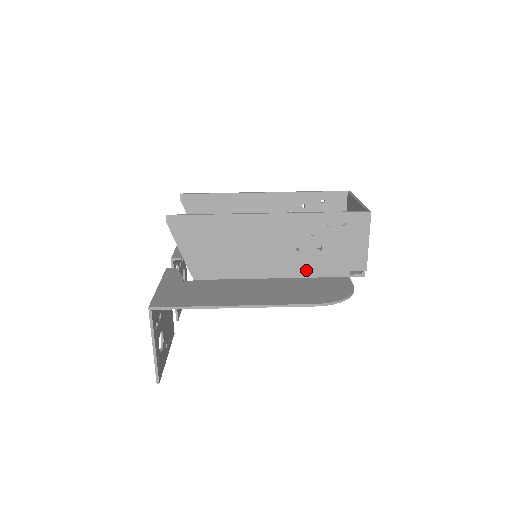
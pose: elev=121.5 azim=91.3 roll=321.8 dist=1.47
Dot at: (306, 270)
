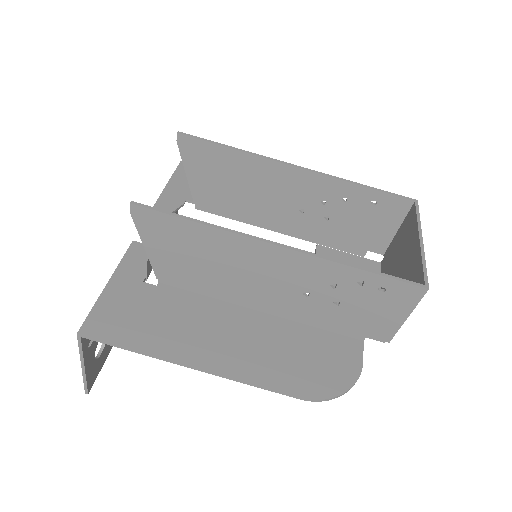
Dot at: (309, 318)
